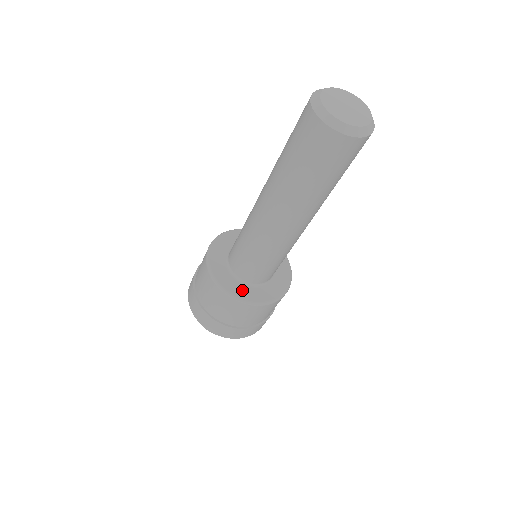
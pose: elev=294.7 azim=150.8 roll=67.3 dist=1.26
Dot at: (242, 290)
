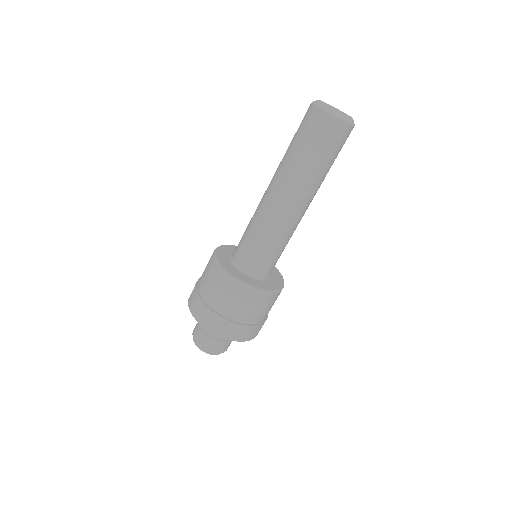
Dot at: (249, 280)
